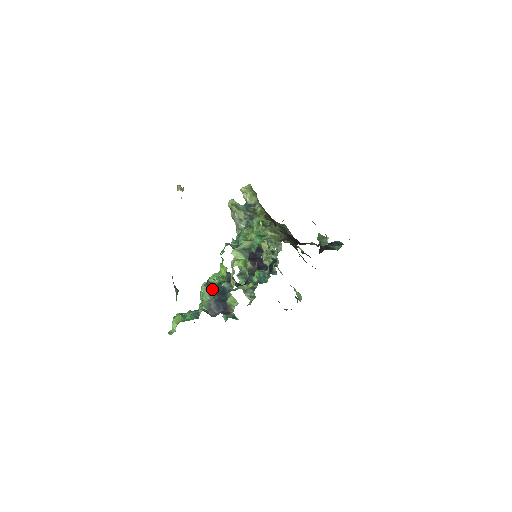
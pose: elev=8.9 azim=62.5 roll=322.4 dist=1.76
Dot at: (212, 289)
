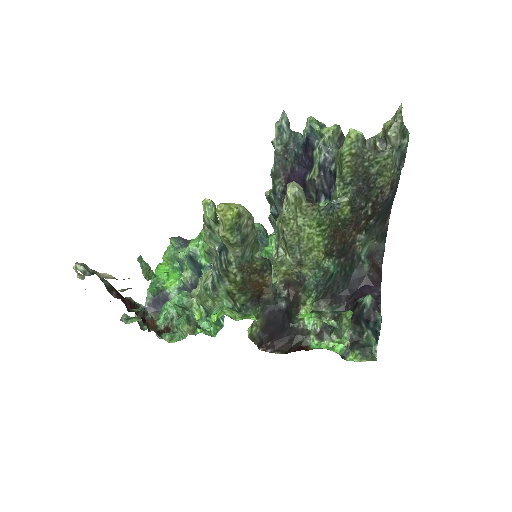
Dot at: (194, 264)
